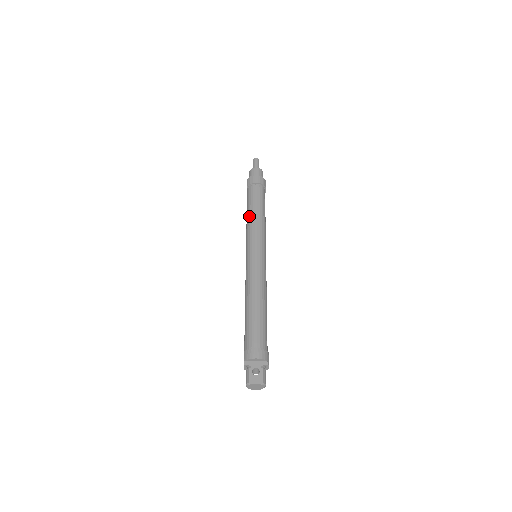
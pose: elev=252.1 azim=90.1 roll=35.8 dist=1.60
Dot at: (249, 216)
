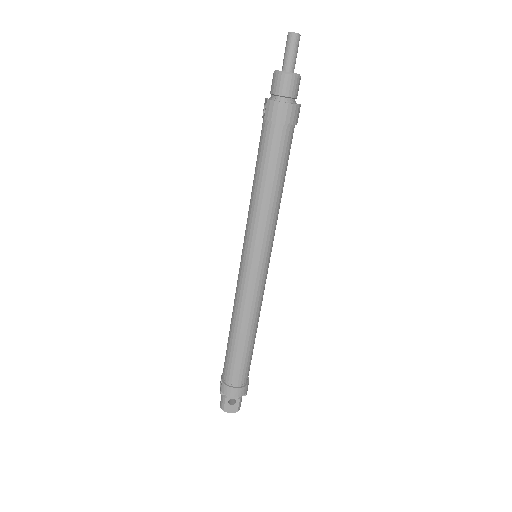
Dot at: (257, 193)
